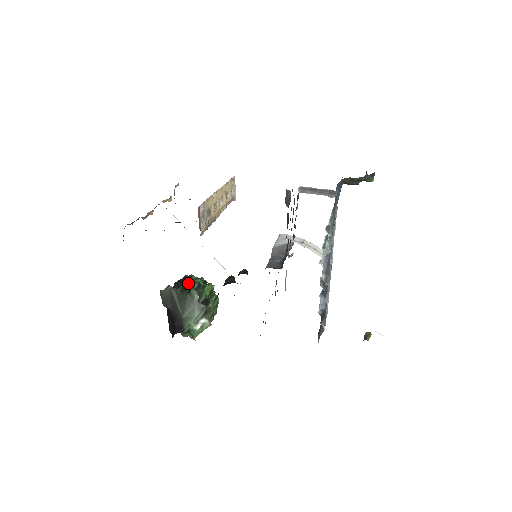
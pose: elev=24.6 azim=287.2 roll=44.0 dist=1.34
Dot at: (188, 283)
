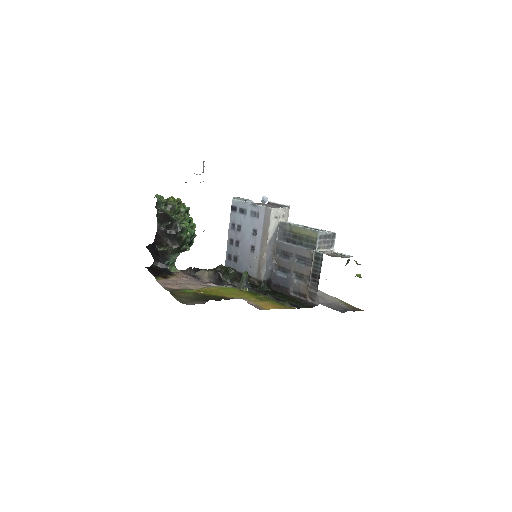
Dot at: (184, 241)
